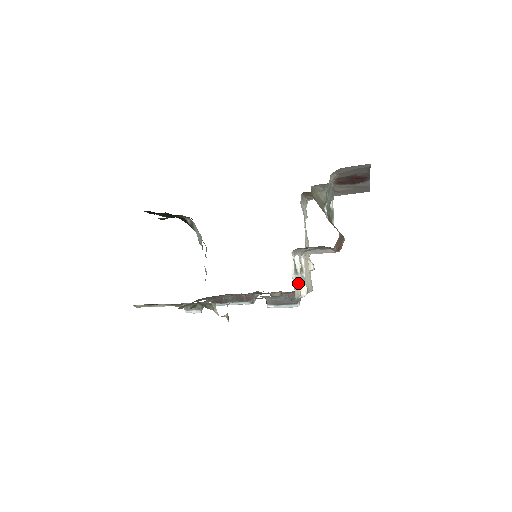
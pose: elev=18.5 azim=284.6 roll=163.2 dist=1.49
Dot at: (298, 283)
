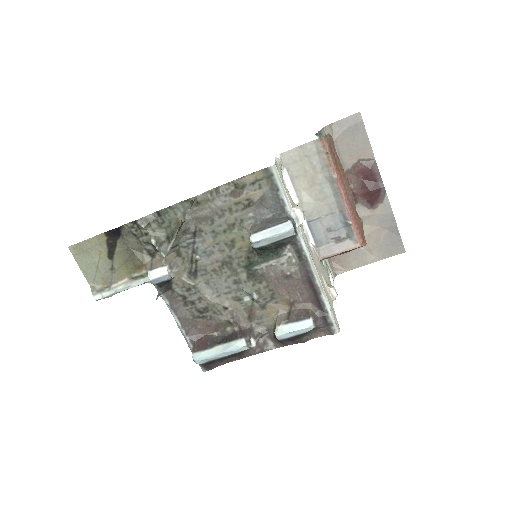
Dot at: (288, 193)
